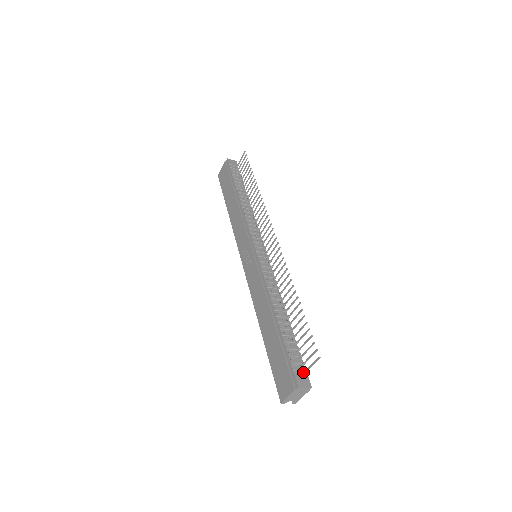
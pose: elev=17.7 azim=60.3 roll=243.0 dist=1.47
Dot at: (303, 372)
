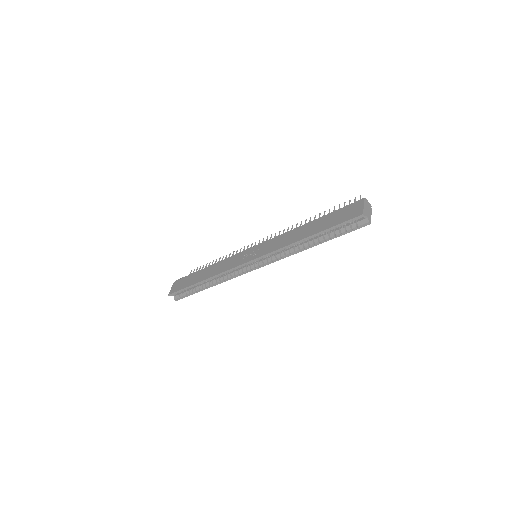
Dot at: occluded
